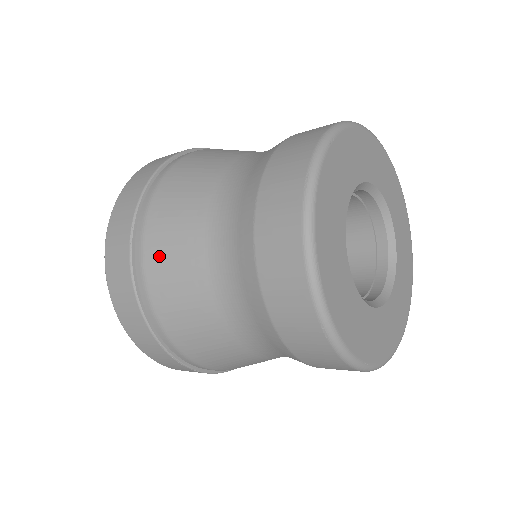
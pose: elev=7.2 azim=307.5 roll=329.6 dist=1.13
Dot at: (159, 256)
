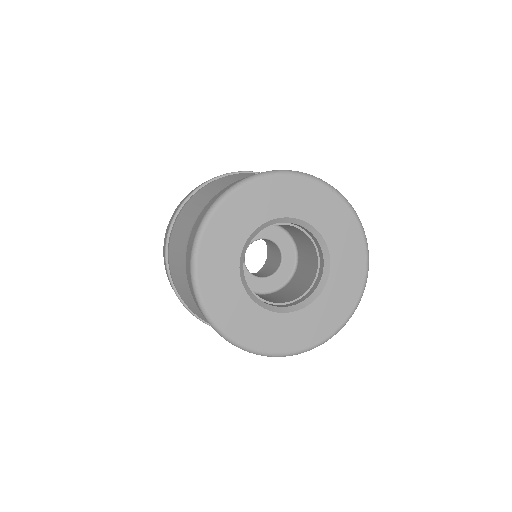
Dot at: (199, 314)
